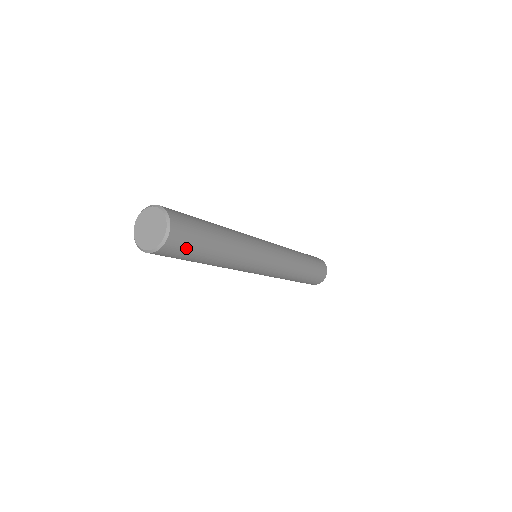
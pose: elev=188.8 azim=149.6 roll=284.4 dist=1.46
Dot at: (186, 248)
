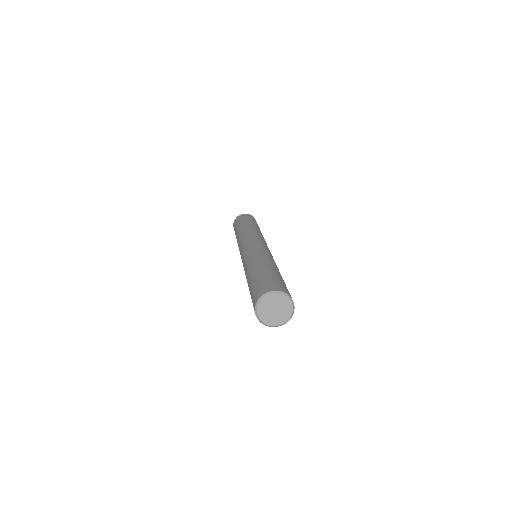
Dot at: occluded
